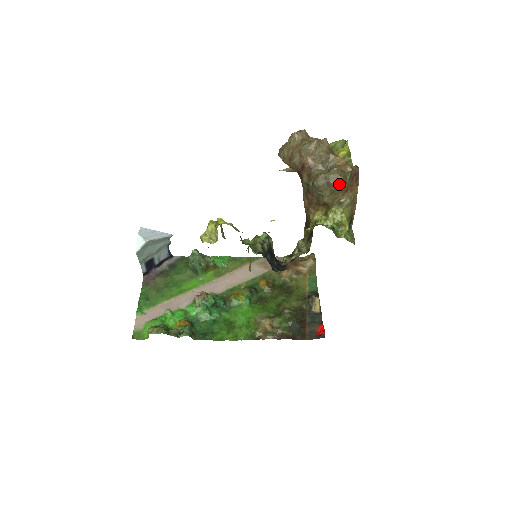
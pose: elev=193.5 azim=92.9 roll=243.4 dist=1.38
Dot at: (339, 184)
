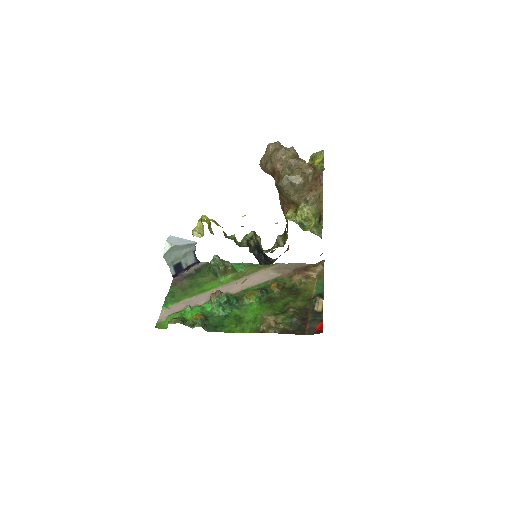
Dot at: (301, 184)
